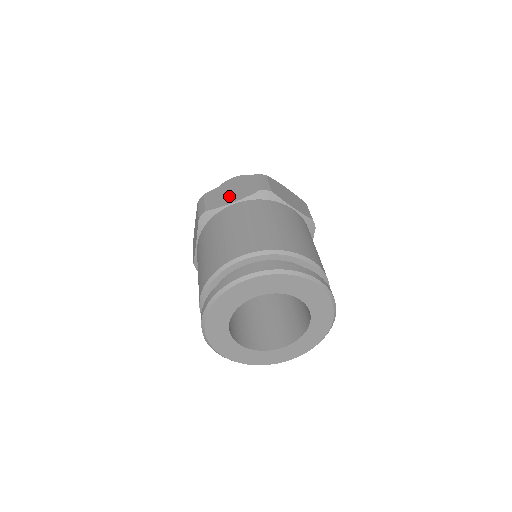
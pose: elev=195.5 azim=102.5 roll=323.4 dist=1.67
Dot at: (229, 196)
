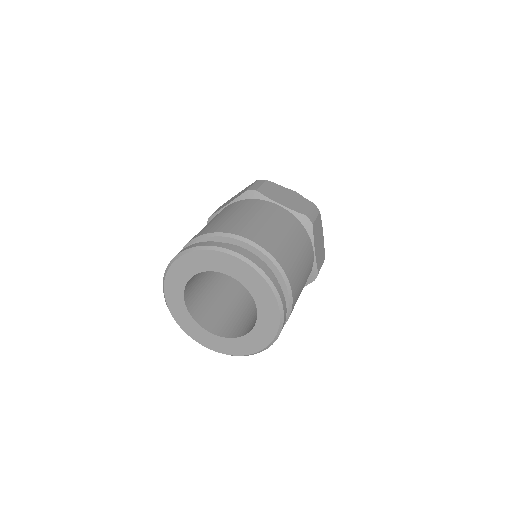
Dot at: occluded
